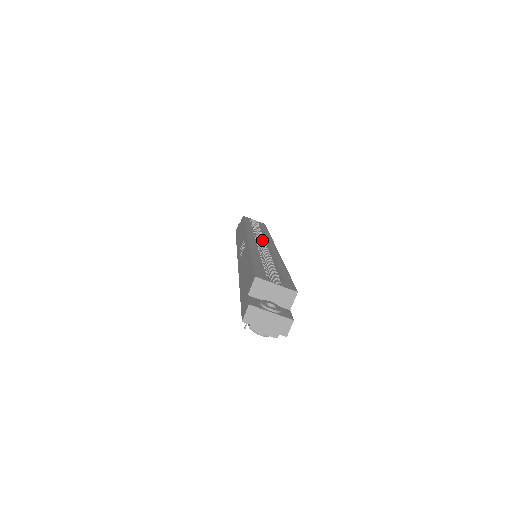
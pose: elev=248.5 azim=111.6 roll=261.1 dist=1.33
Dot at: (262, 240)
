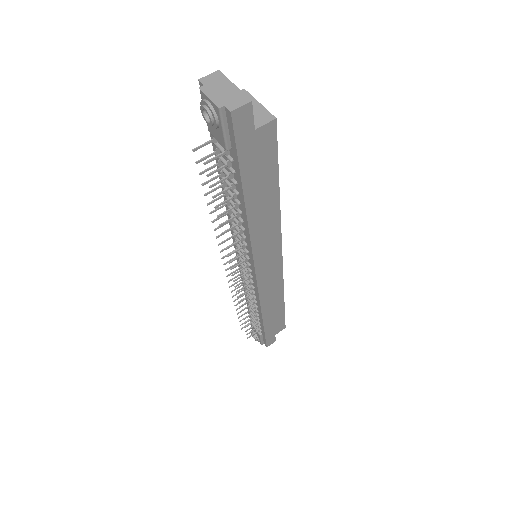
Dot at: occluded
